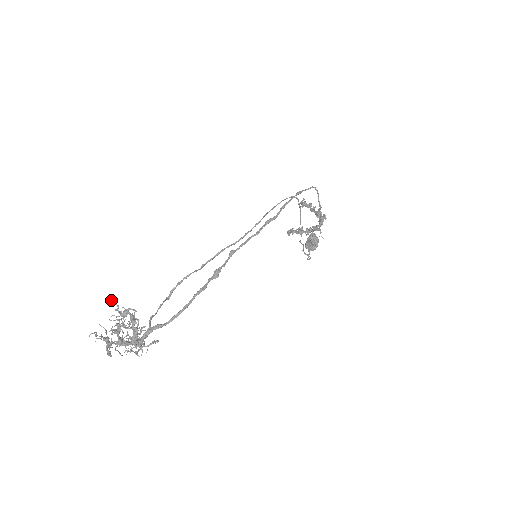
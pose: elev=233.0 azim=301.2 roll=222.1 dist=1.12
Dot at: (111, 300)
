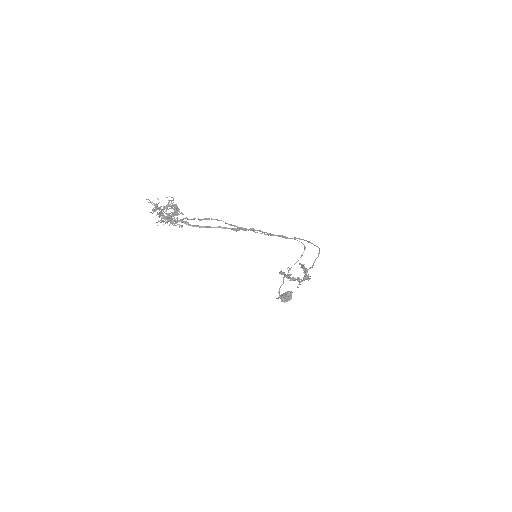
Dot at: occluded
